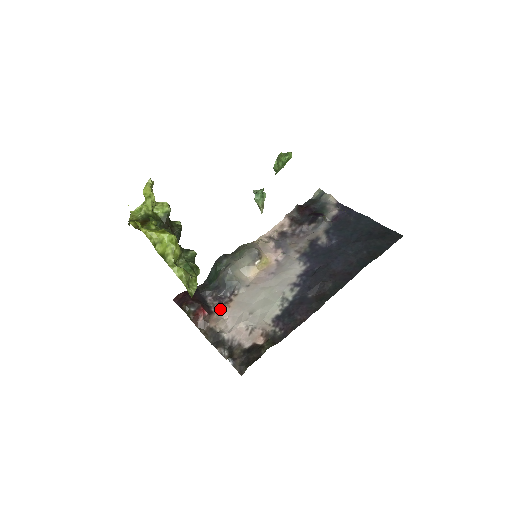
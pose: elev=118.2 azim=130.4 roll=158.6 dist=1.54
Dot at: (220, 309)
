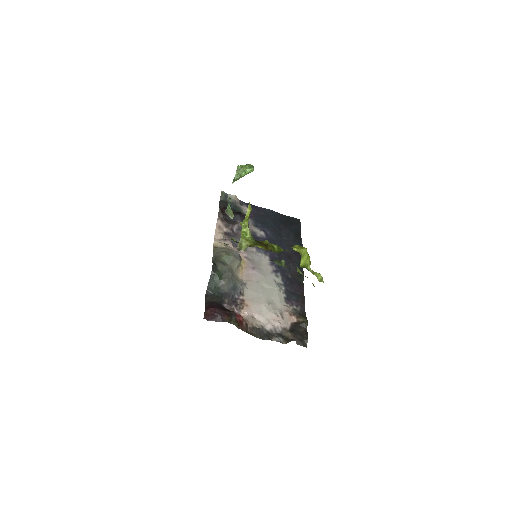
Dot at: (241, 311)
